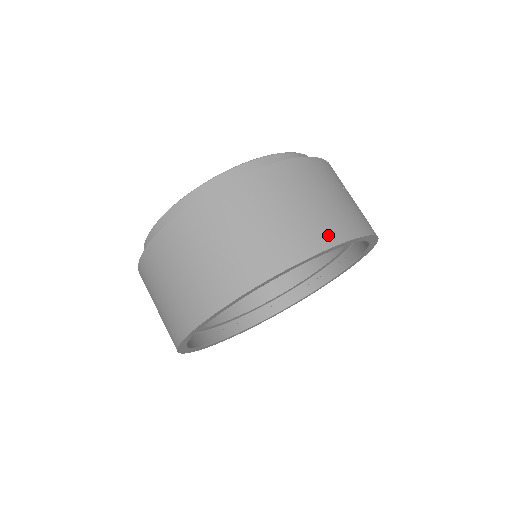
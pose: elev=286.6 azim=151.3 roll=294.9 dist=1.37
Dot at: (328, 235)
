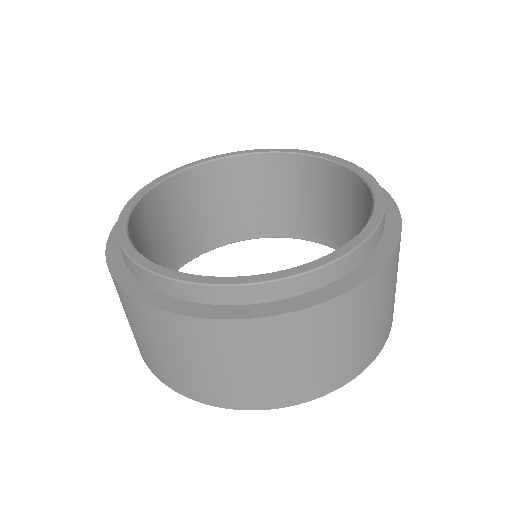
Dot at: (380, 344)
